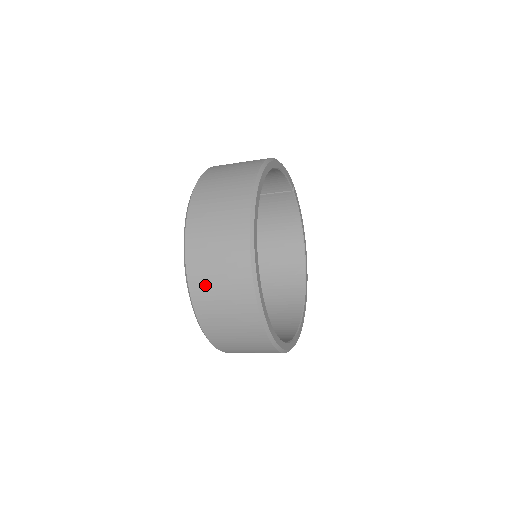
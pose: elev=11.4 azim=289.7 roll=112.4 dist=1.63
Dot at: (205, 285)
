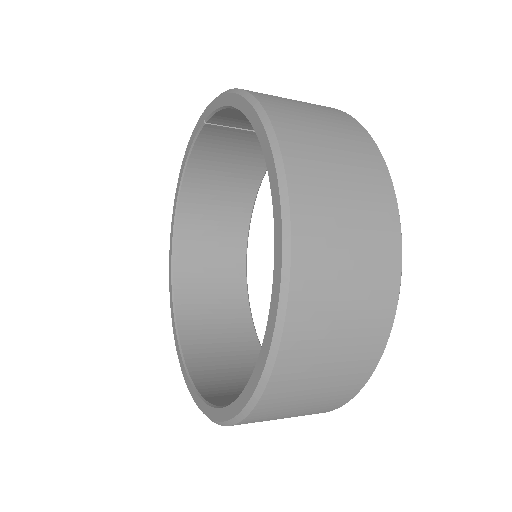
Dot at: (296, 385)
